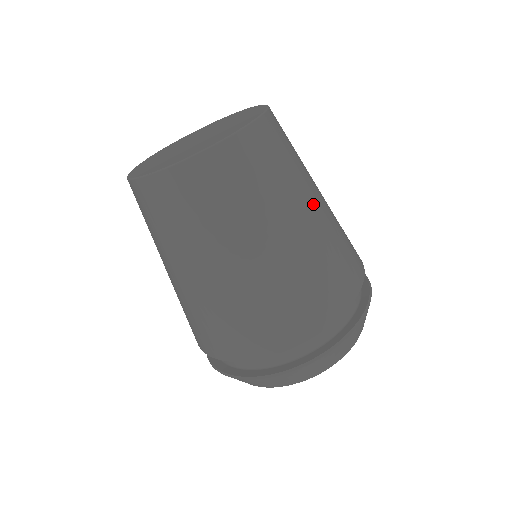
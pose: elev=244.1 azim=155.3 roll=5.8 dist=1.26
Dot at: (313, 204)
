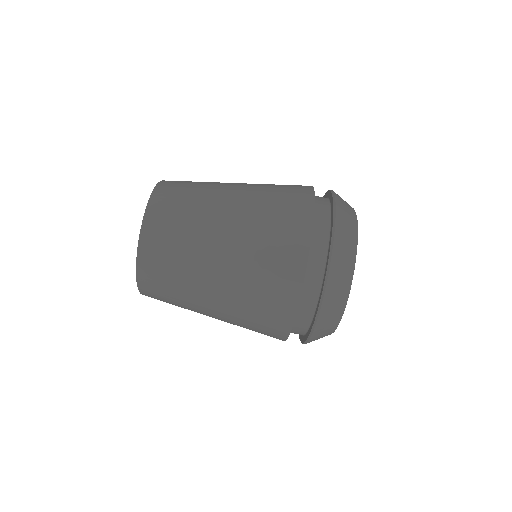
Dot at: occluded
